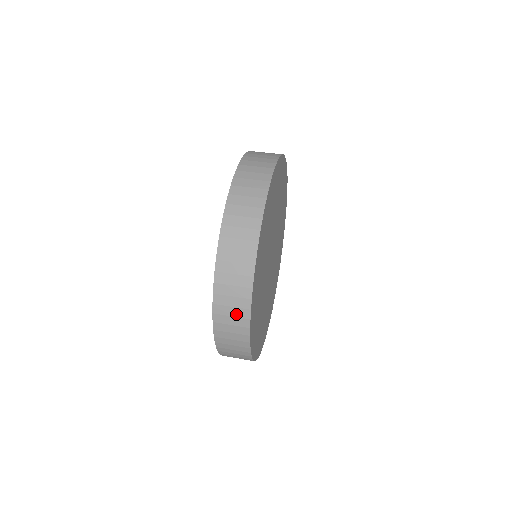
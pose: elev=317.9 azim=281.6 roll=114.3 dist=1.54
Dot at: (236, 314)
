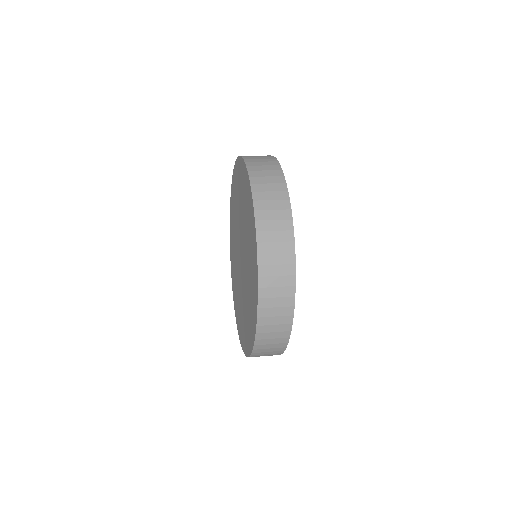
Dot at: (270, 175)
